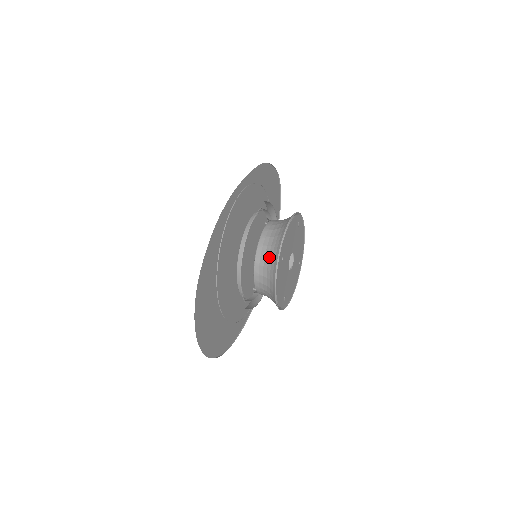
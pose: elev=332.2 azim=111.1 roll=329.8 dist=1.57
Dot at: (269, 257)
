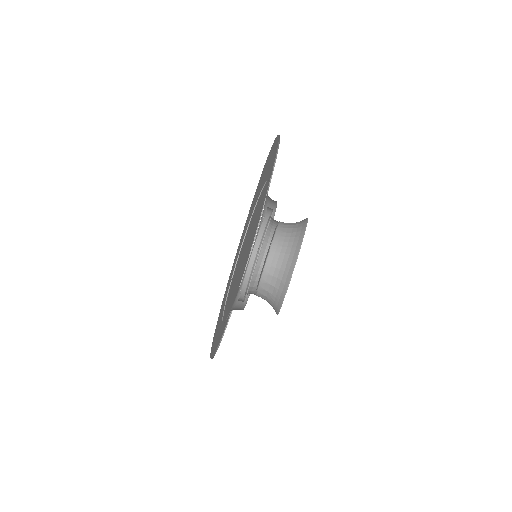
Dot at: (270, 301)
